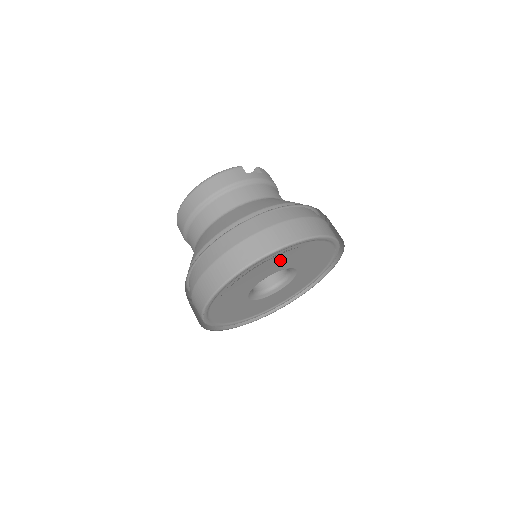
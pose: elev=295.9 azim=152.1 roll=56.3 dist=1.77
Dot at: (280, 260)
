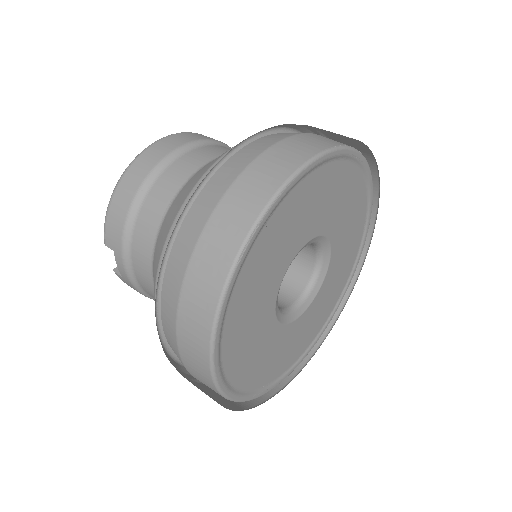
Dot at: (349, 209)
